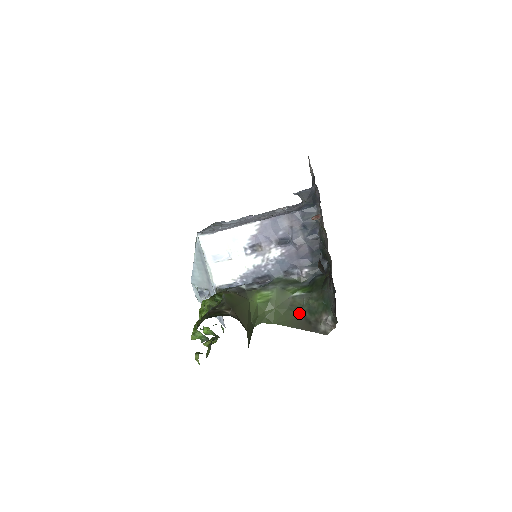
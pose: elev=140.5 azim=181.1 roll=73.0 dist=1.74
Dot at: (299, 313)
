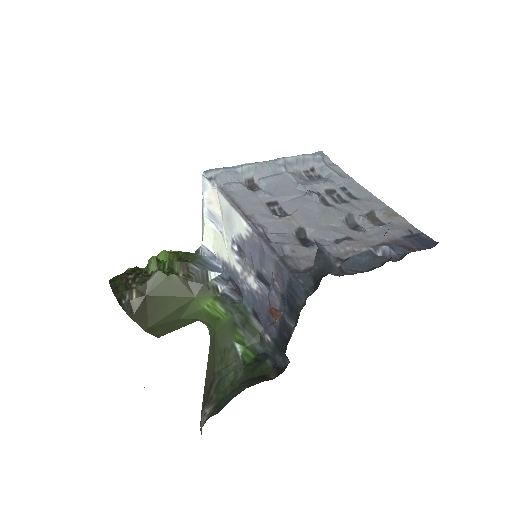
Dot at: (218, 367)
